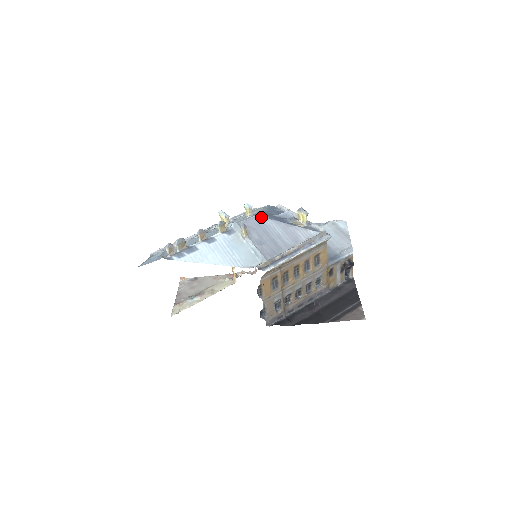
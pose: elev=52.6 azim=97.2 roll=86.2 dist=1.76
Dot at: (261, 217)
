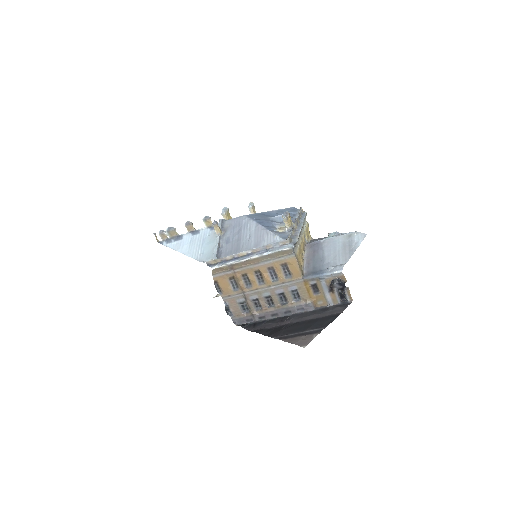
Dot at: (246, 217)
